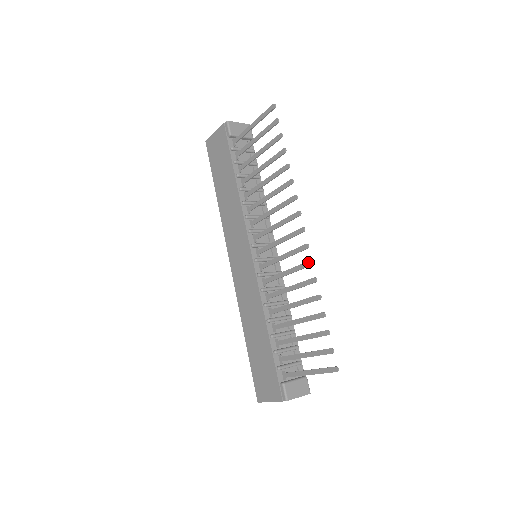
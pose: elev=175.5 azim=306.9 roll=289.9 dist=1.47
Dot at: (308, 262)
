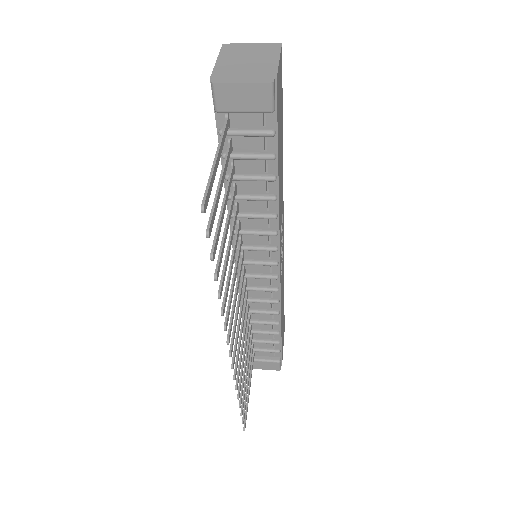
Dot at: (234, 372)
